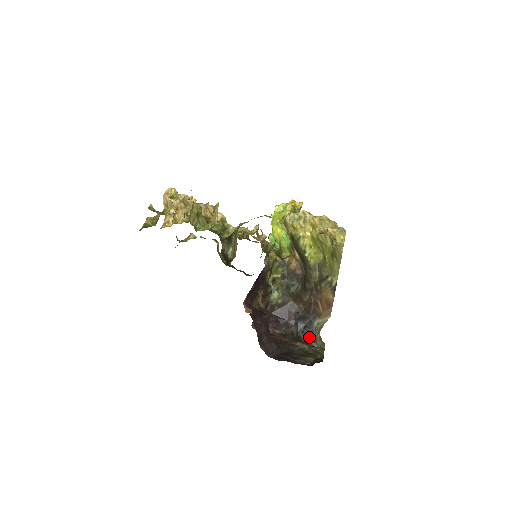
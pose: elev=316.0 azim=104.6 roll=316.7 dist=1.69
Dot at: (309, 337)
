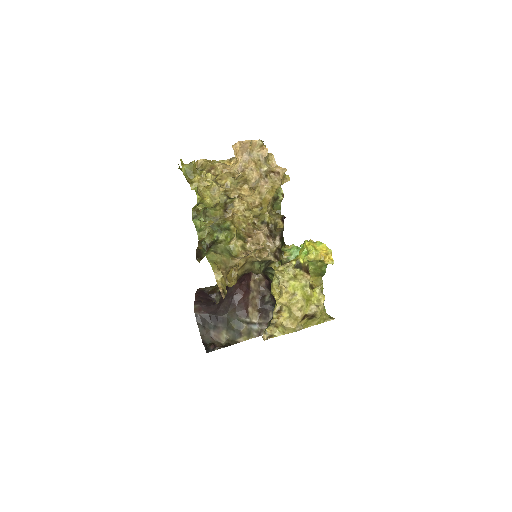
Dot at: occluded
